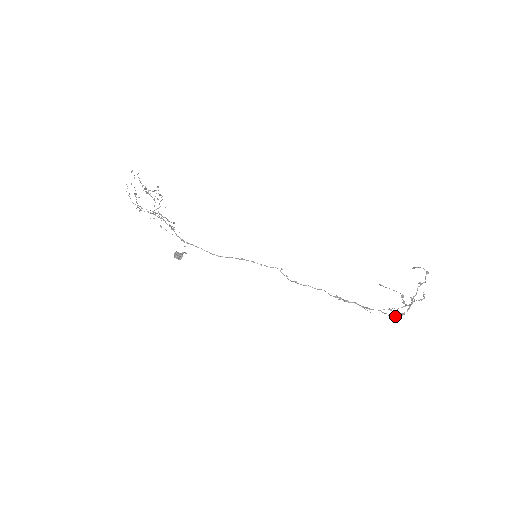
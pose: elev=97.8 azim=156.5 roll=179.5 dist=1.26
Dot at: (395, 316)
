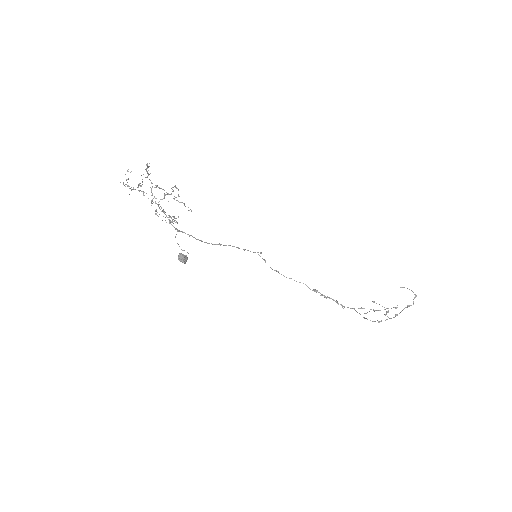
Dot at: (370, 320)
